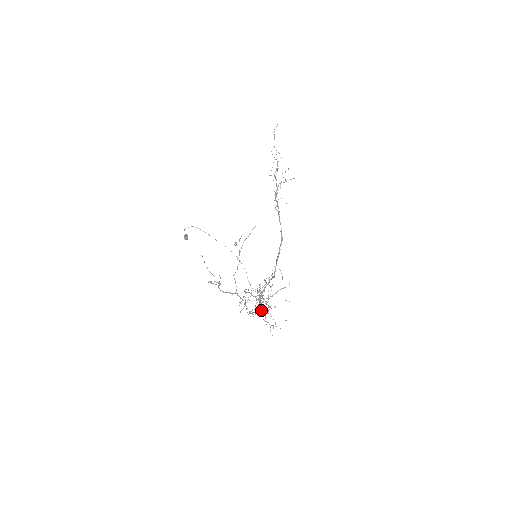
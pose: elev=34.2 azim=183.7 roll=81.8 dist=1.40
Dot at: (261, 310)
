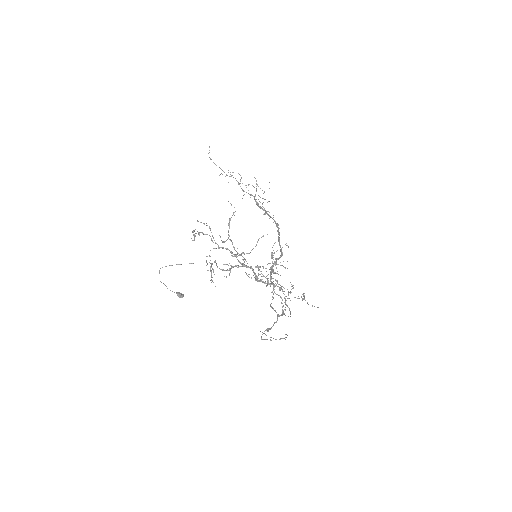
Dot at: occluded
